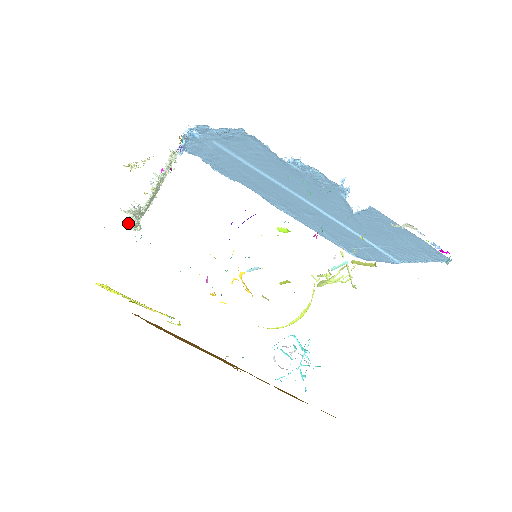
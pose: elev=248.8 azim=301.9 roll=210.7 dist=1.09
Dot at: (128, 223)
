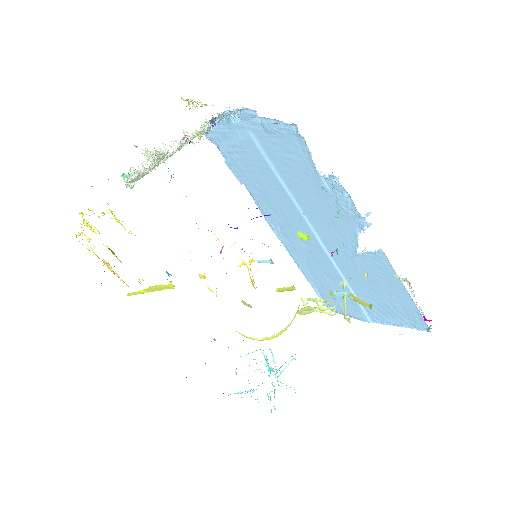
Dot at: (126, 174)
